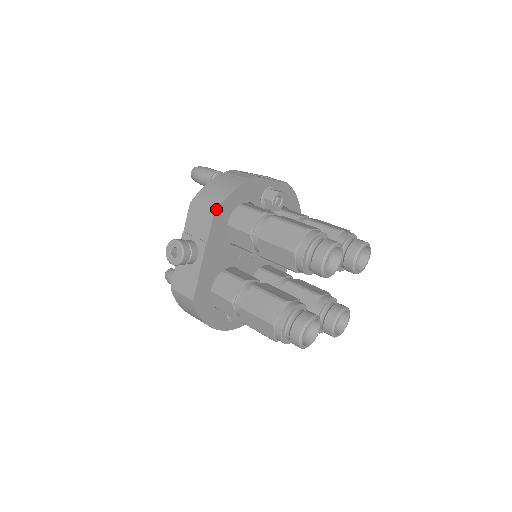
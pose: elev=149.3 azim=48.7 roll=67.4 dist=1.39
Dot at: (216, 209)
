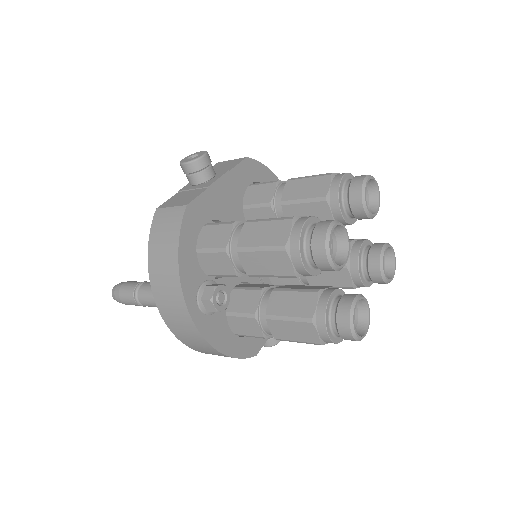
Dot at: occluded
